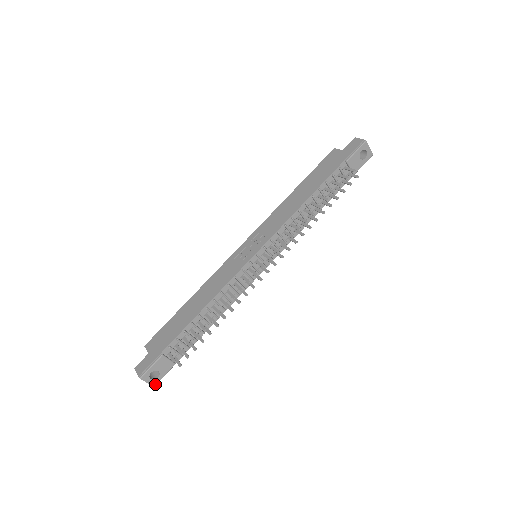
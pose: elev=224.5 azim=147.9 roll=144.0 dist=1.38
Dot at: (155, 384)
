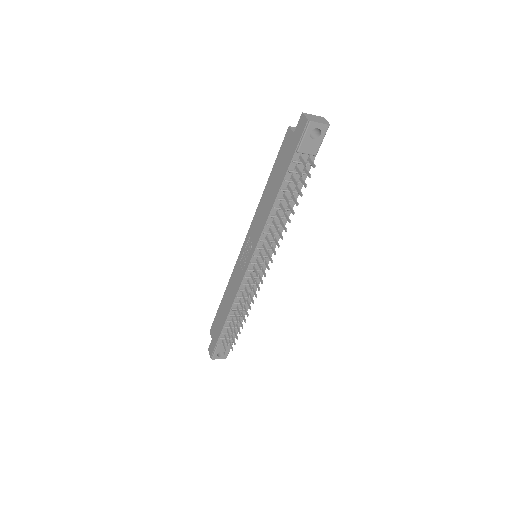
Dot at: (226, 357)
